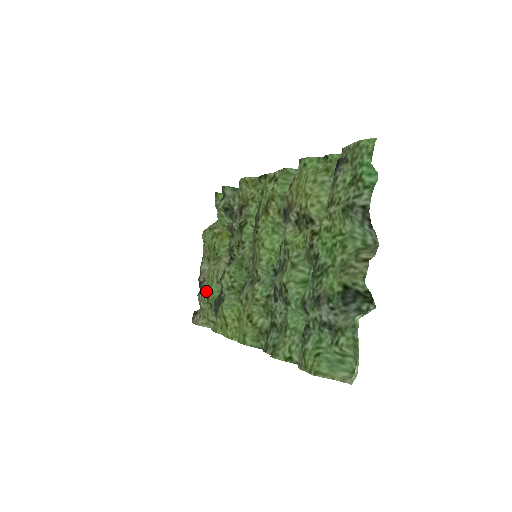
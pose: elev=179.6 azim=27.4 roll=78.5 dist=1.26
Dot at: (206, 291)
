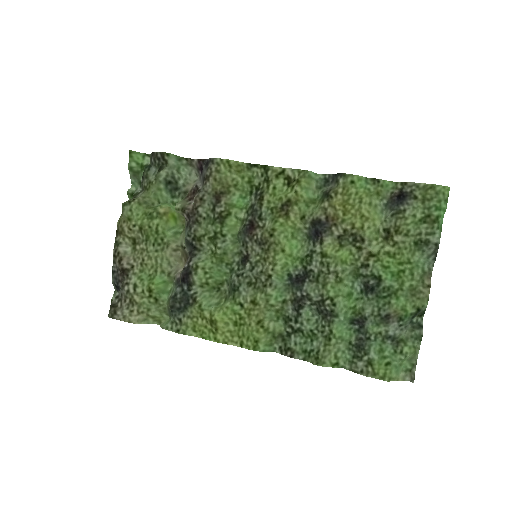
Dot at: (144, 282)
